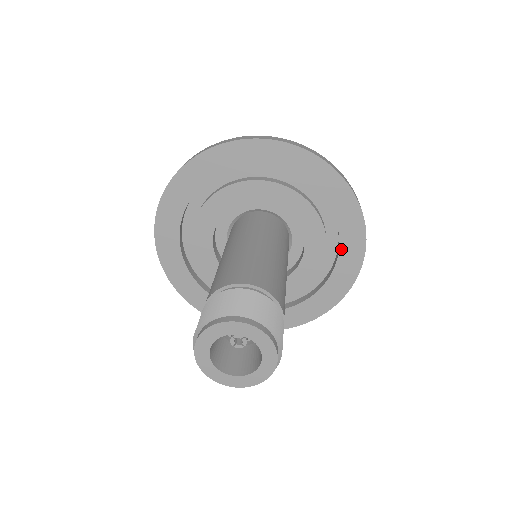
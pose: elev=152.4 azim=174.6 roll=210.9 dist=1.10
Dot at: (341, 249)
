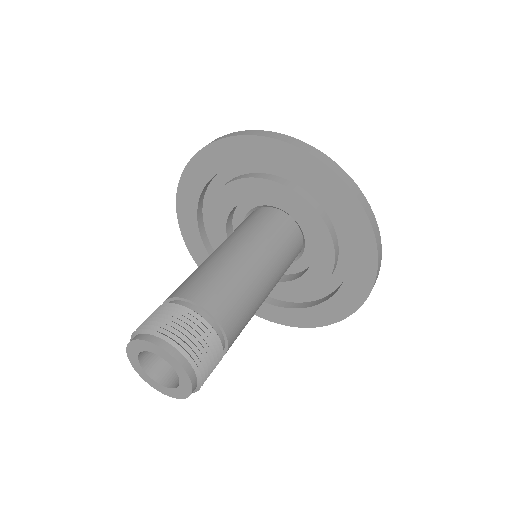
Dot at: (314, 308)
